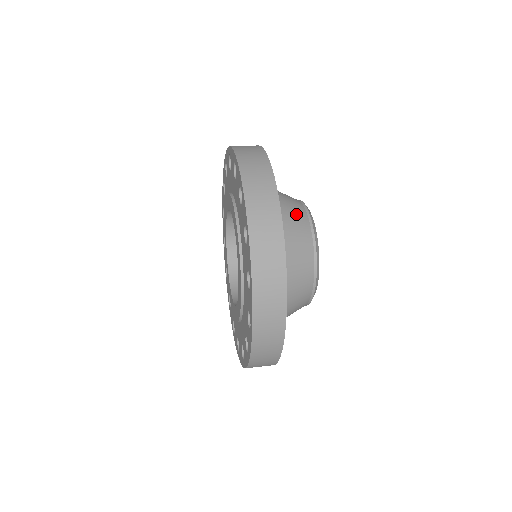
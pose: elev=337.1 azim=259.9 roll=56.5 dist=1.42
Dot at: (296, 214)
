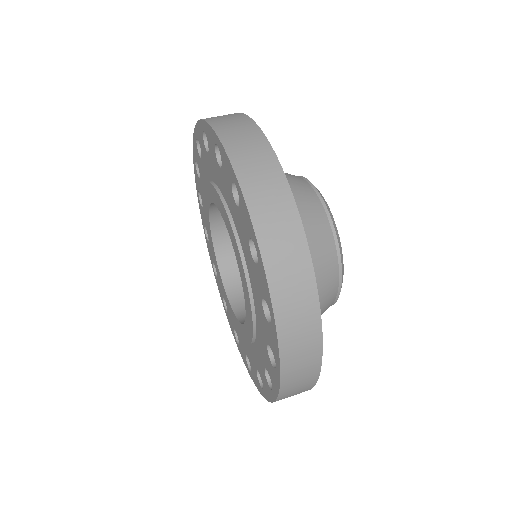
Dot at: (325, 266)
